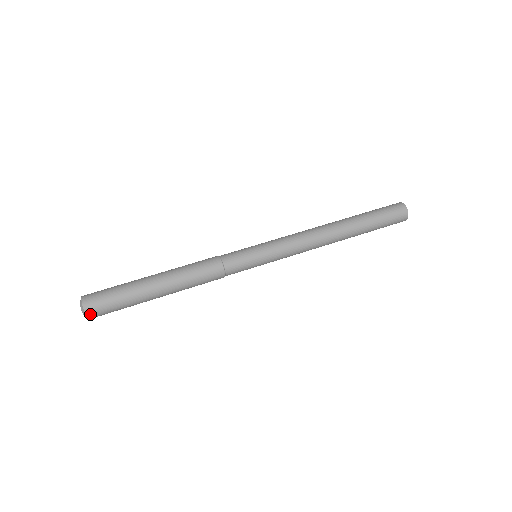
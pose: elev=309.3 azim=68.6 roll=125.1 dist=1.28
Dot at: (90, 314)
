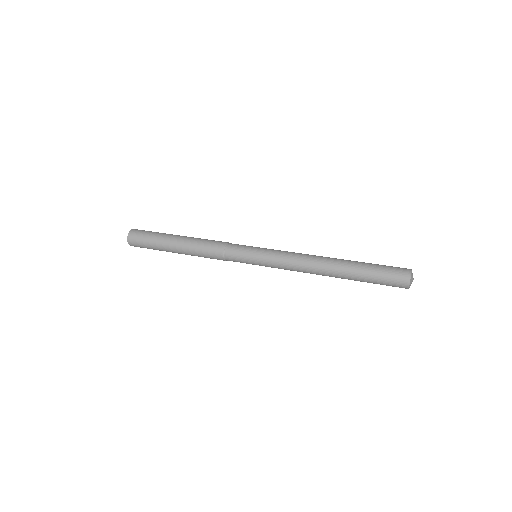
Dot at: (132, 231)
